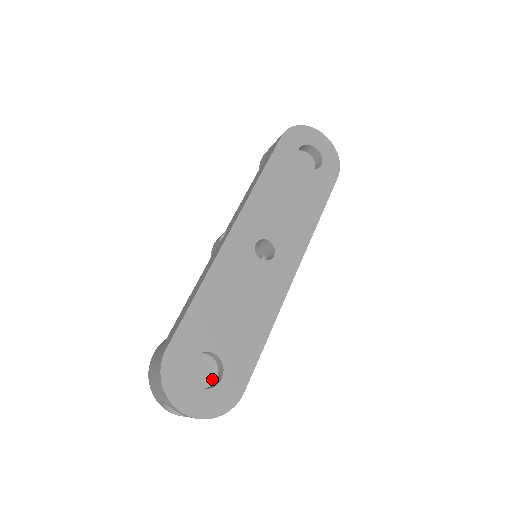
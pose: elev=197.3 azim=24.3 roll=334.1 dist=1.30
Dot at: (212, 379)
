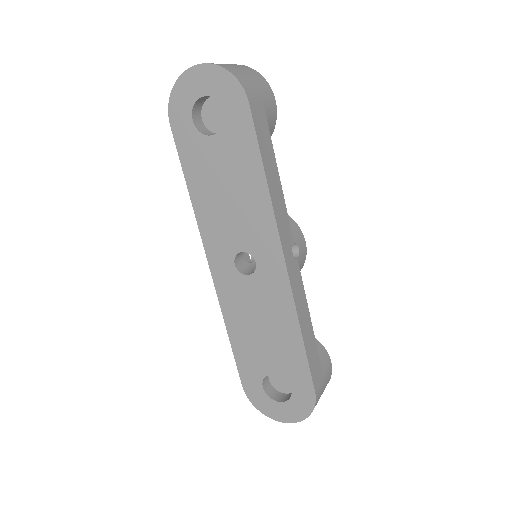
Dot at: occluded
